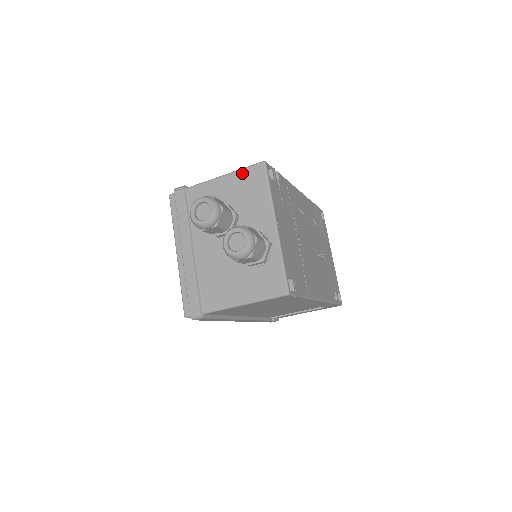
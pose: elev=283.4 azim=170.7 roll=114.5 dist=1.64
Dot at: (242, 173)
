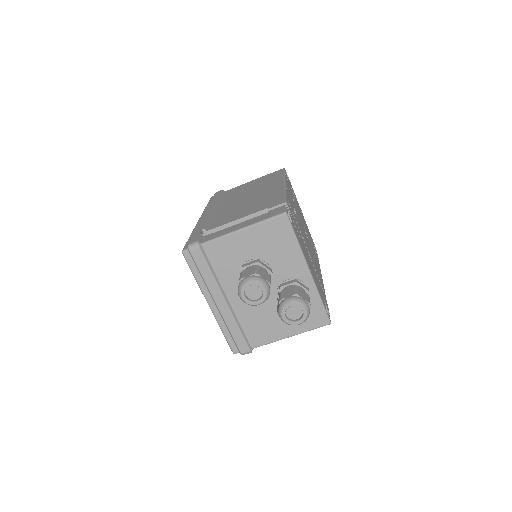
Dot at: (264, 226)
